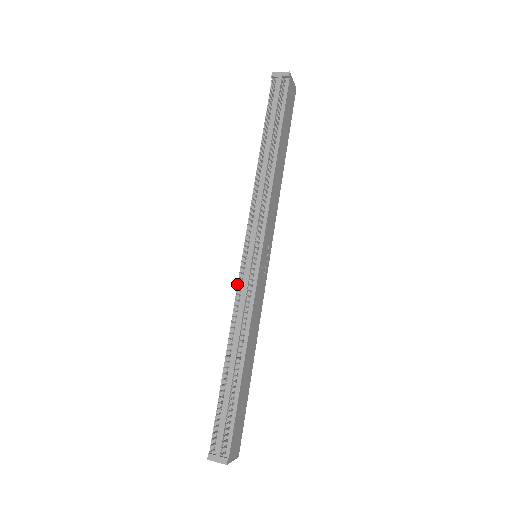
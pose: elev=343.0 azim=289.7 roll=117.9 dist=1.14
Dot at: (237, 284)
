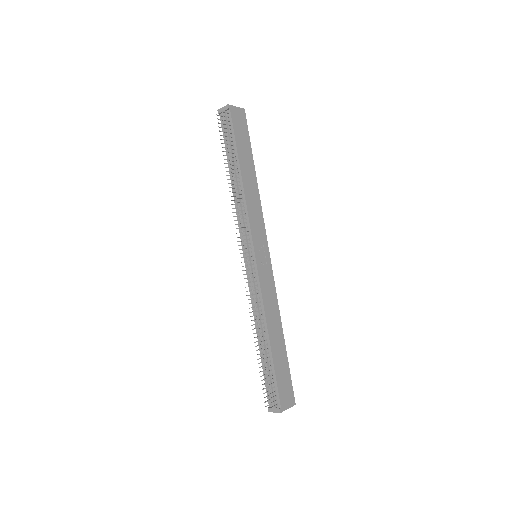
Dot at: (248, 283)
